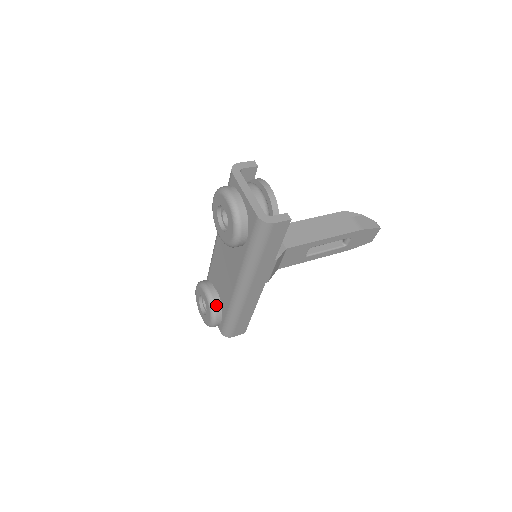
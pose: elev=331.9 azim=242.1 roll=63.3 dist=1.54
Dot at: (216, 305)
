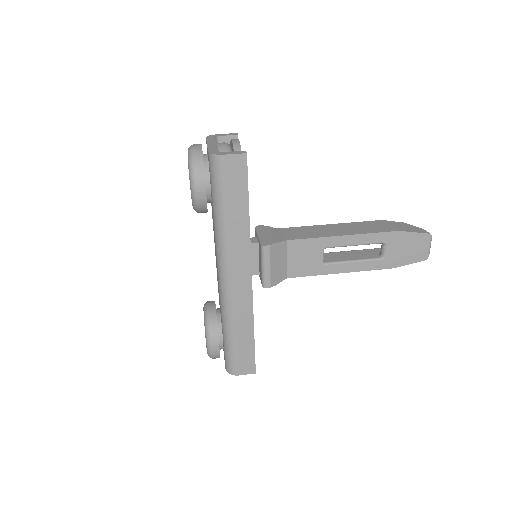
Dot at: (211, 320)
